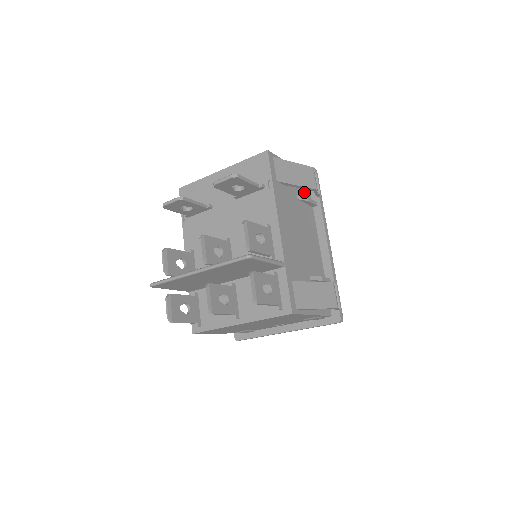
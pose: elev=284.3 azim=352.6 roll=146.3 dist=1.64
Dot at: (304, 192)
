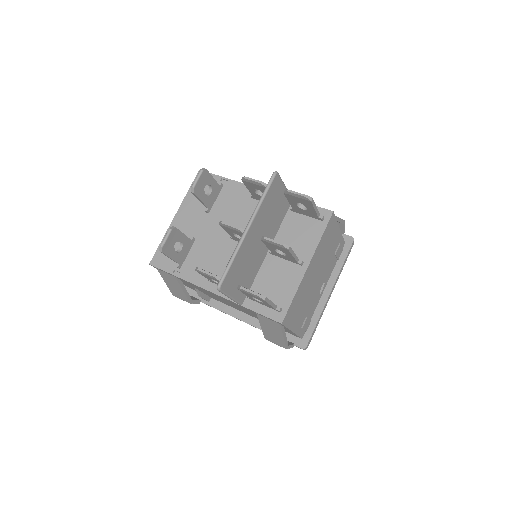
Dot at: occluded
